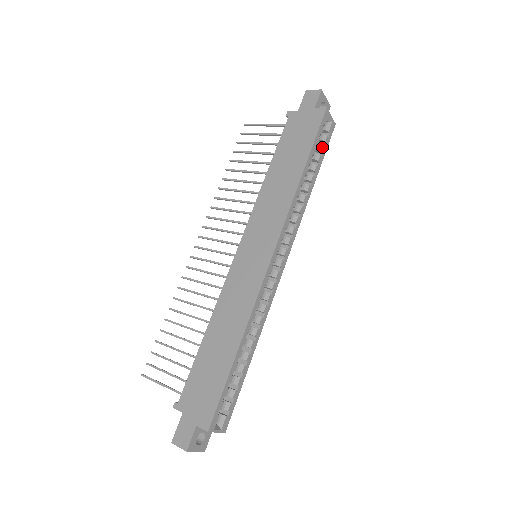
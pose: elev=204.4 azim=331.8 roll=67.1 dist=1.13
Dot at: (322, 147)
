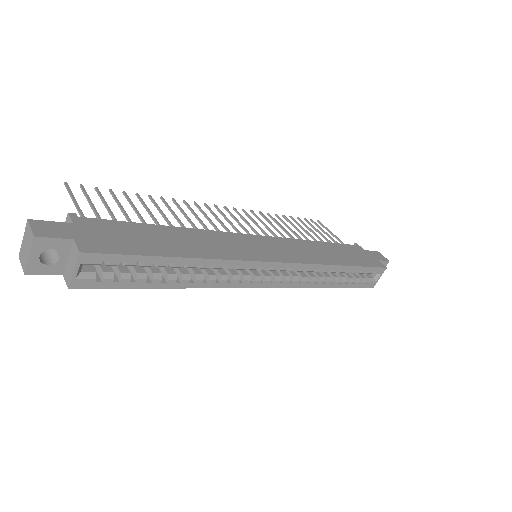
Dot at: (359, 281)
